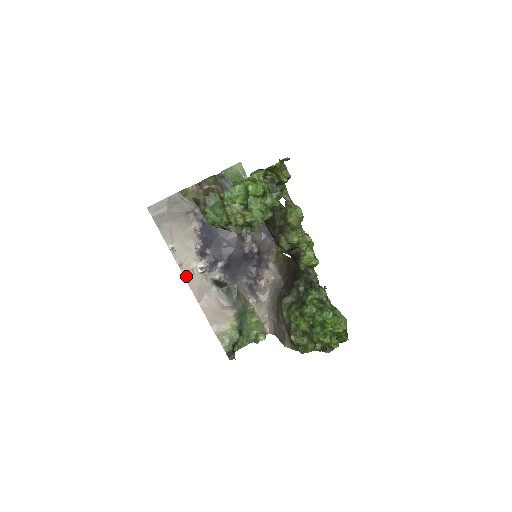
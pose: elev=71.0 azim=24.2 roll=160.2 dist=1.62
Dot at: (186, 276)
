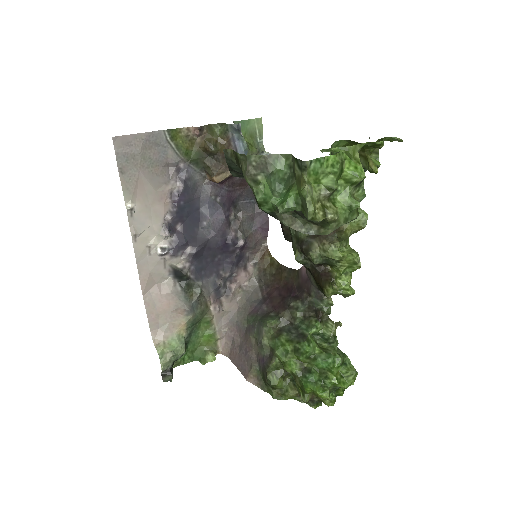
Dot at: (138, 254)
